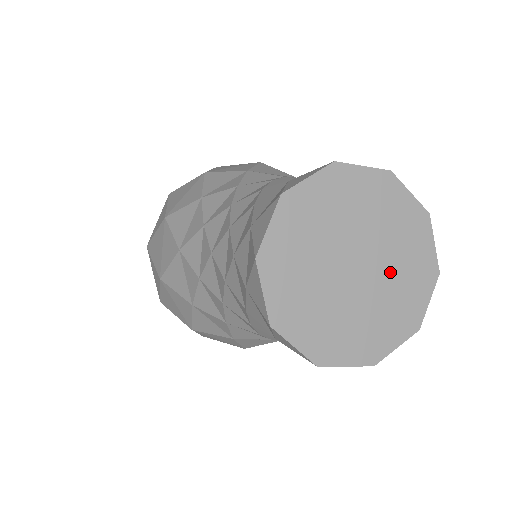
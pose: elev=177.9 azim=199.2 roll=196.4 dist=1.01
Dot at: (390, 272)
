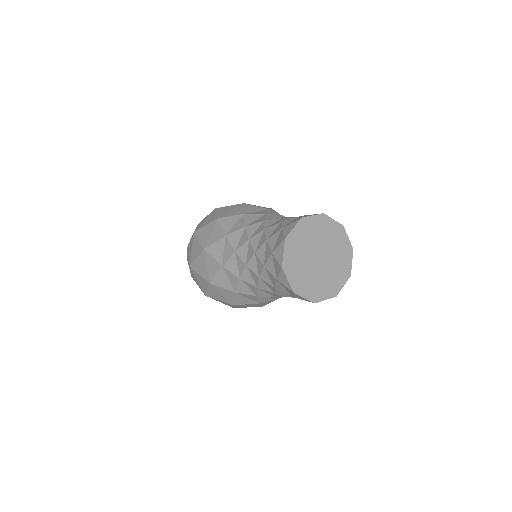
Dot at: (325, 274)
